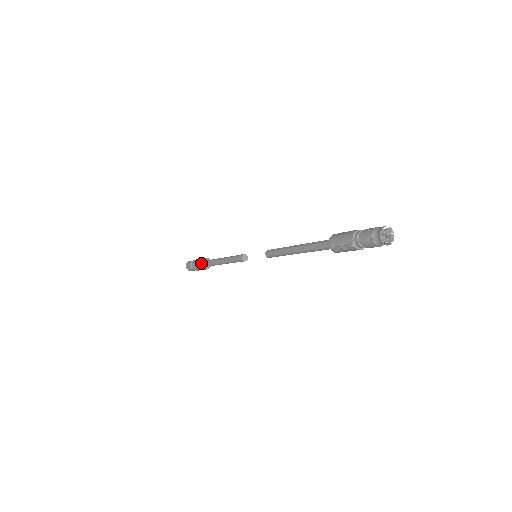
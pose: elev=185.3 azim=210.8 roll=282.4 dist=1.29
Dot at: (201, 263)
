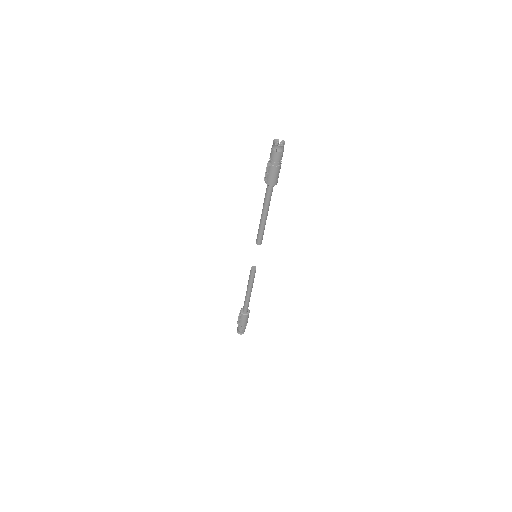
Dot at: (240, 310)
